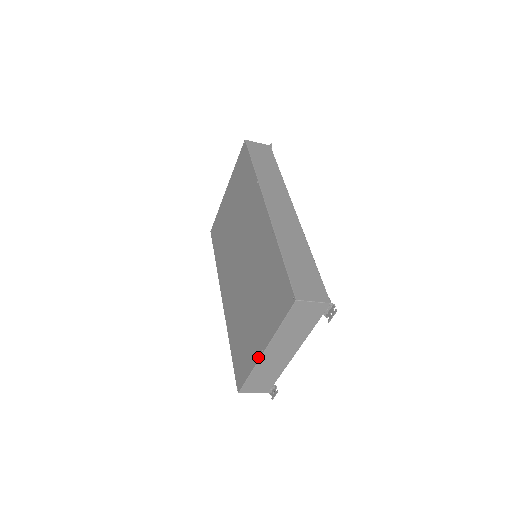
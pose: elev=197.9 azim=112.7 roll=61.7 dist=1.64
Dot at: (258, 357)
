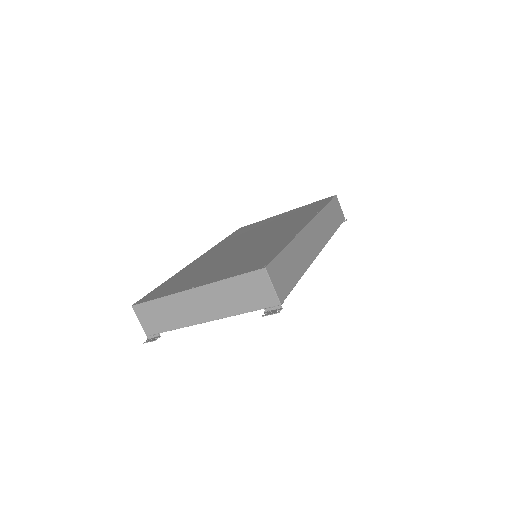
Dot at: (183, 290)
